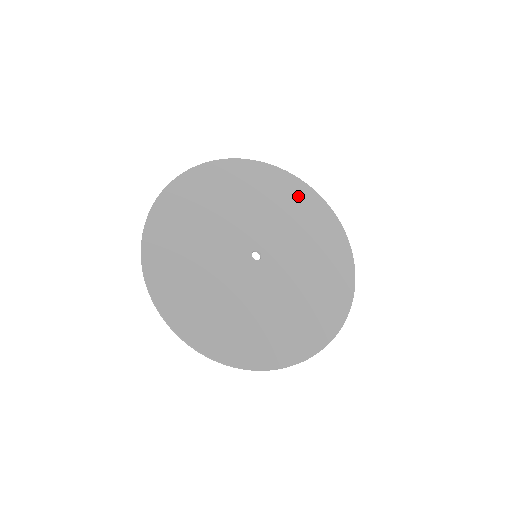
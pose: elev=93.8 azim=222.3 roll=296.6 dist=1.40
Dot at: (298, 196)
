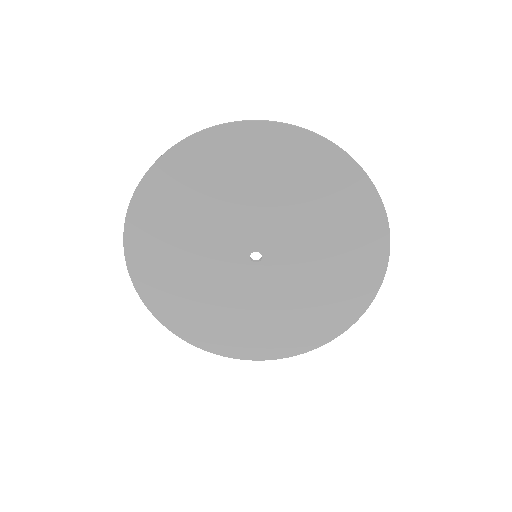
Dot at: (207, 160)
